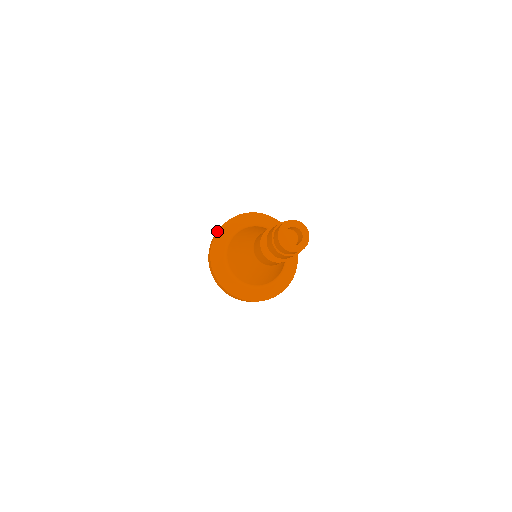
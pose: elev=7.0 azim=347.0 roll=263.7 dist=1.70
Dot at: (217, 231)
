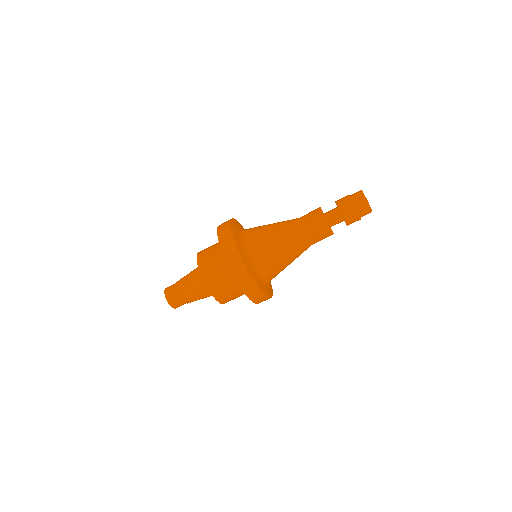
Dot at: (231, 219)
